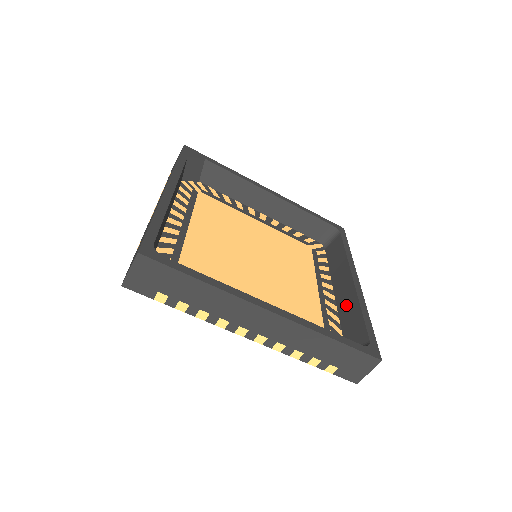
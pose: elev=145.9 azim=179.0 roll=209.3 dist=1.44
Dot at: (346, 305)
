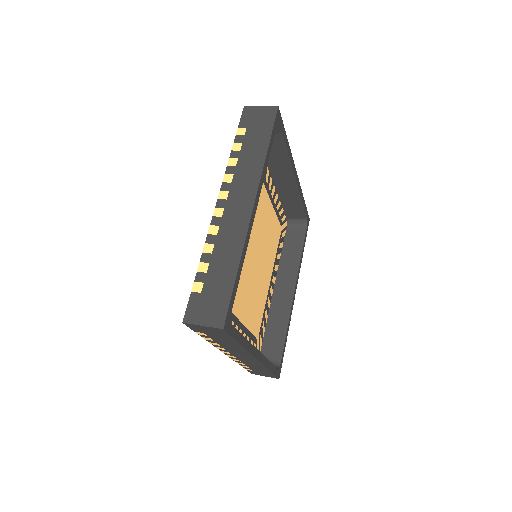
Dot at: (278, 311)
